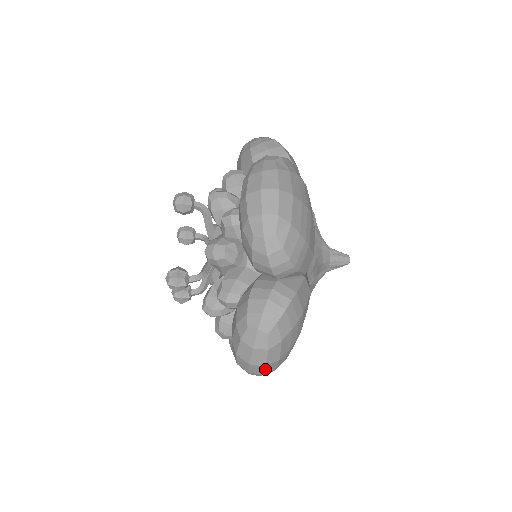
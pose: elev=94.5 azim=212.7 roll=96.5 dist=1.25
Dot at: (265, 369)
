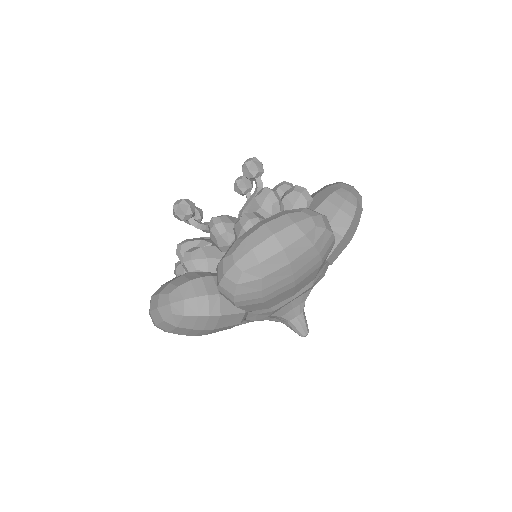
Dot at: (156, 326)
